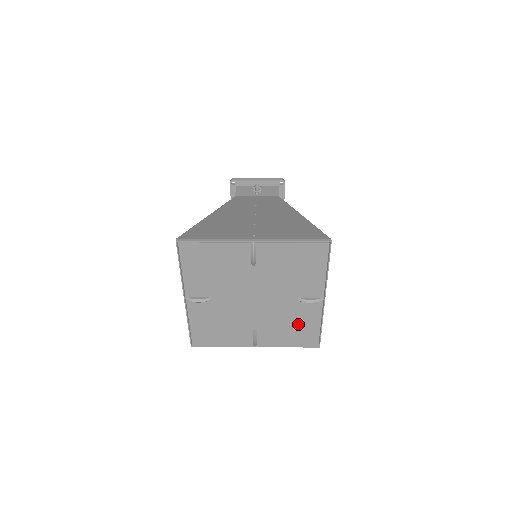
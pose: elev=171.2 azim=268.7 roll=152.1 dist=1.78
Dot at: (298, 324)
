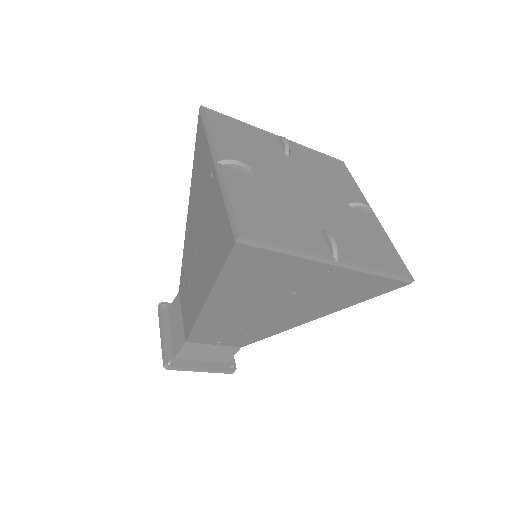
Dot at: (368, 237)
